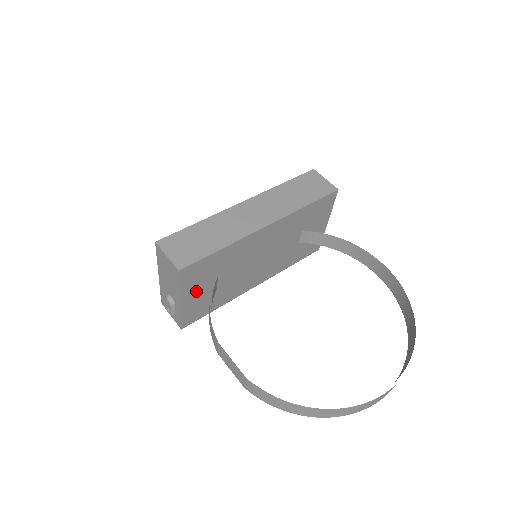
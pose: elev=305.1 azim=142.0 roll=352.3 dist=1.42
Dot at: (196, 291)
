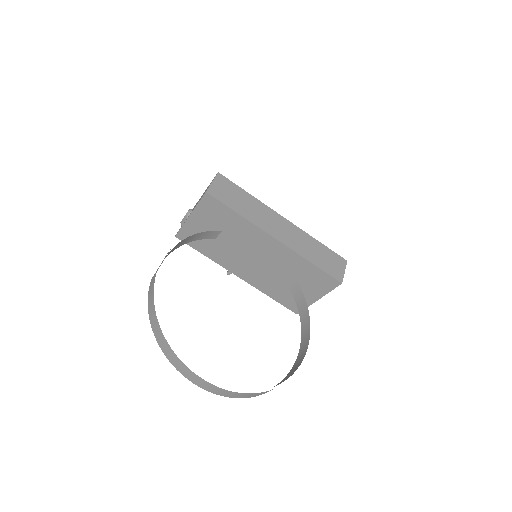
Dot at: (203, 222)
